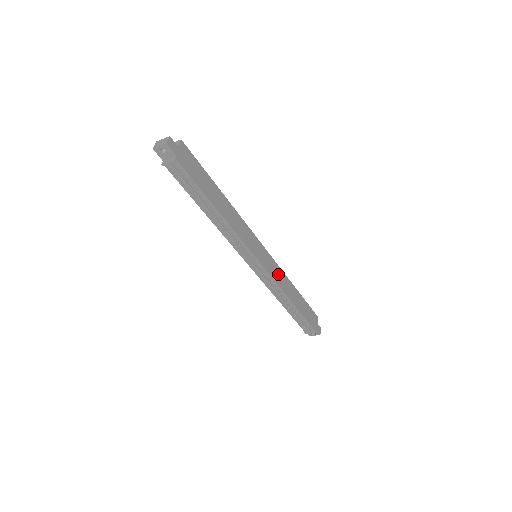
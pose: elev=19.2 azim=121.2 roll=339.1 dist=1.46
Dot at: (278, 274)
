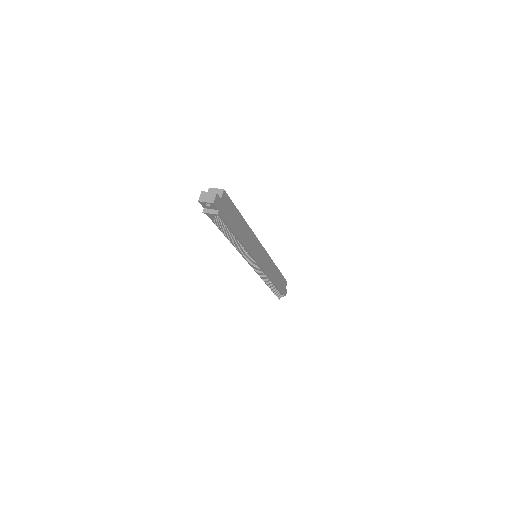
Dot at: (269, 265)
